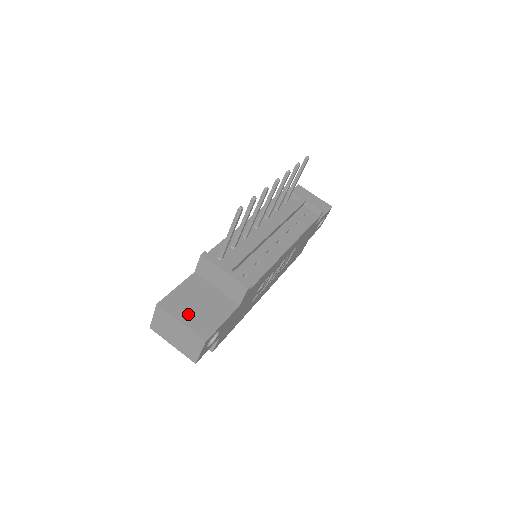
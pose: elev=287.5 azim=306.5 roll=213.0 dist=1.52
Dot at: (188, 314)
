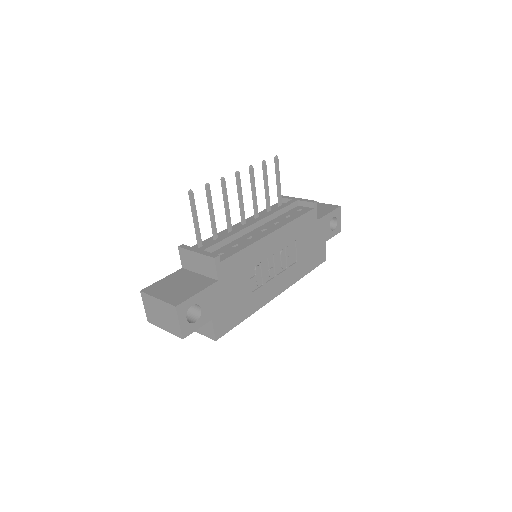
Dot at: (166, 292)
